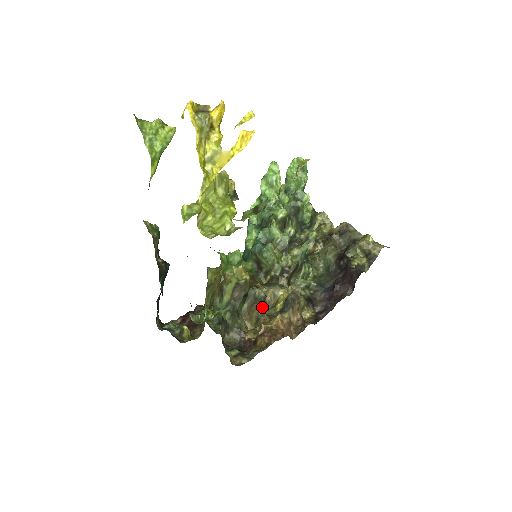
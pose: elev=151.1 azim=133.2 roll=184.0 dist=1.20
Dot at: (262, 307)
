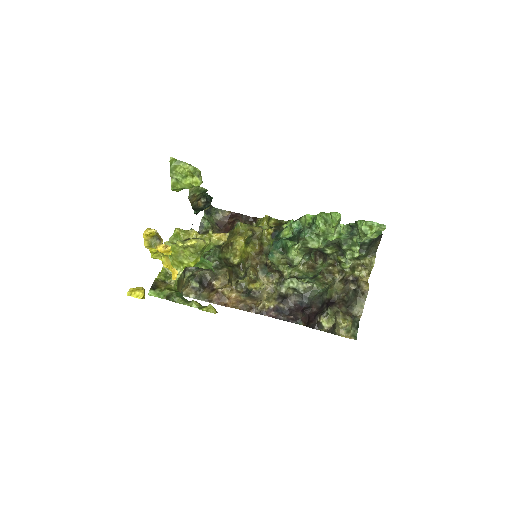
Dot at: (235, 280)
